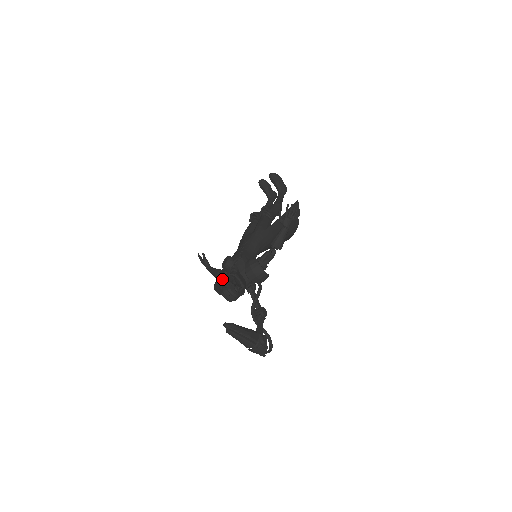
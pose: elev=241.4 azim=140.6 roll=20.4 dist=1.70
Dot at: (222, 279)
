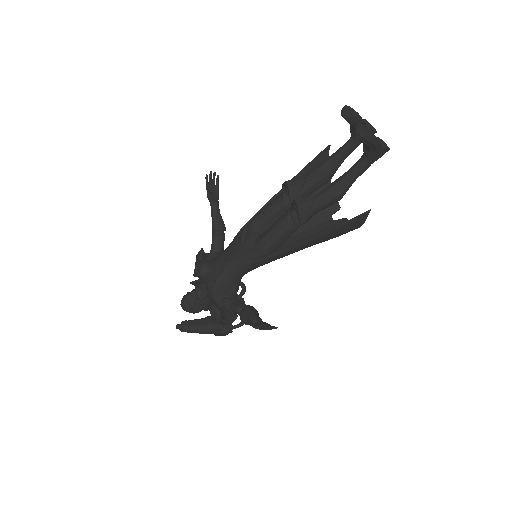
Dot at: occluded
